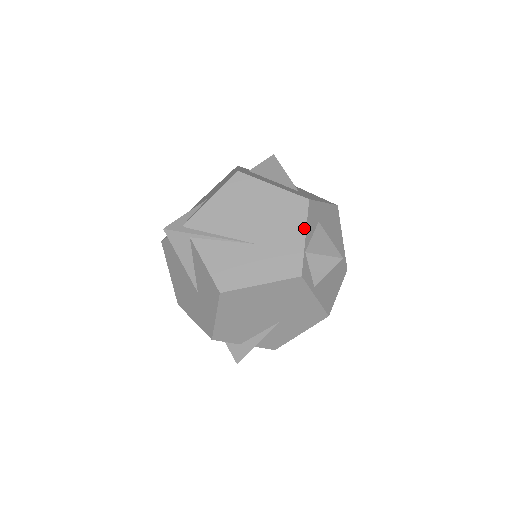
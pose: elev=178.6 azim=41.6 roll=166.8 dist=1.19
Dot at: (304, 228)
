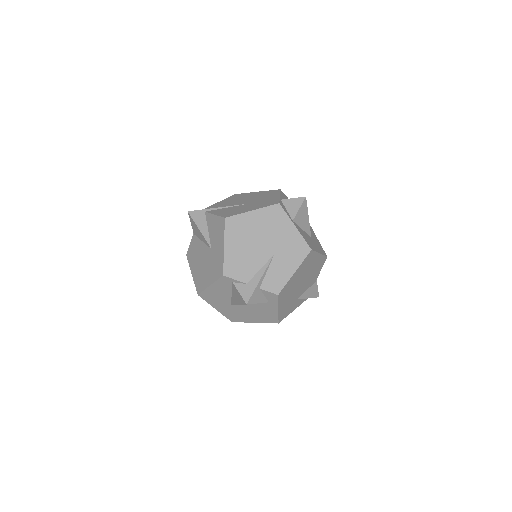
Dot at: (278, 194)
